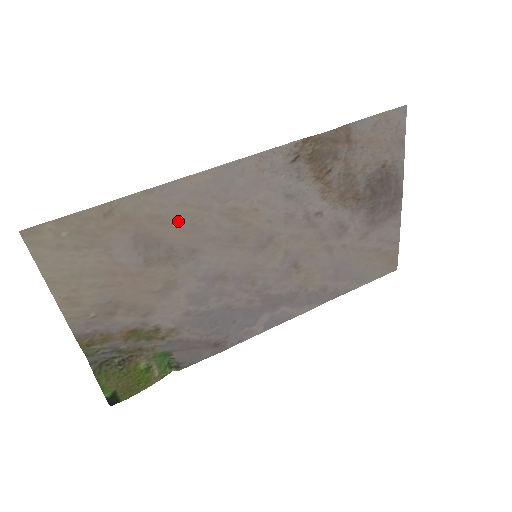
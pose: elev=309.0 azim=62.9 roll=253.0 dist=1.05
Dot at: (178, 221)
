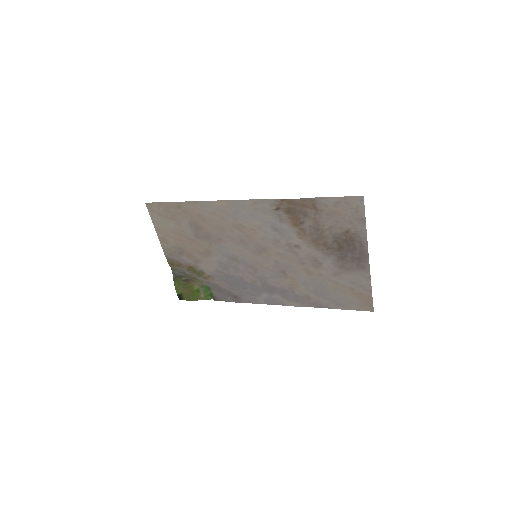
Dot at: (211, 221)
